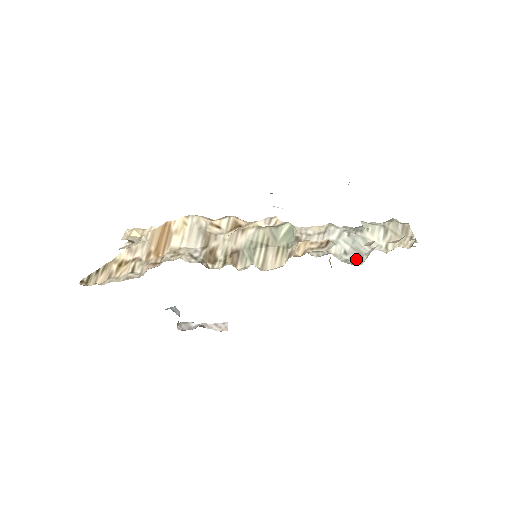
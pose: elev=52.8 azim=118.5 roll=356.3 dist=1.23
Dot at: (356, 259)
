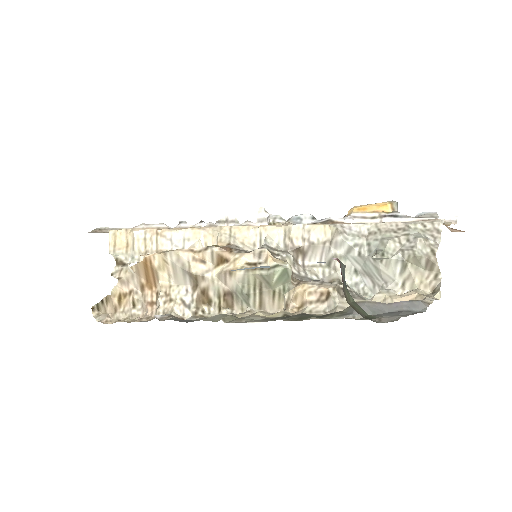
Dot at: (368, 285)
